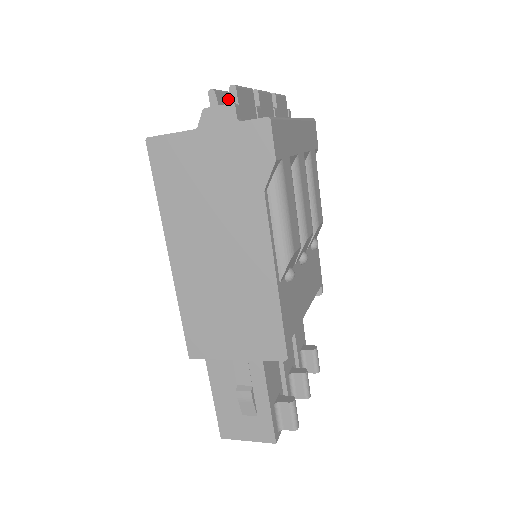
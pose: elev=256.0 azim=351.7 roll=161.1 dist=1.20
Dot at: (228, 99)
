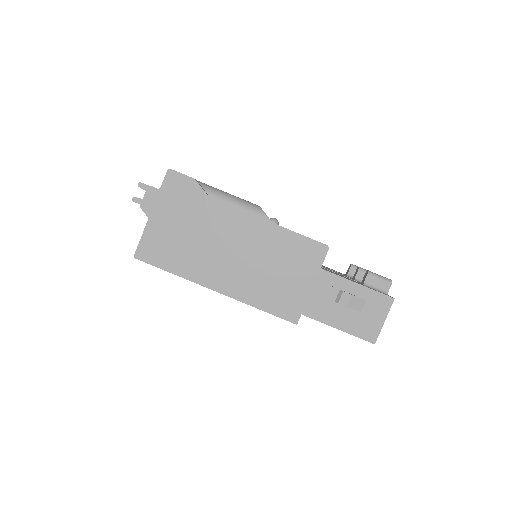
Dot at: occluded
